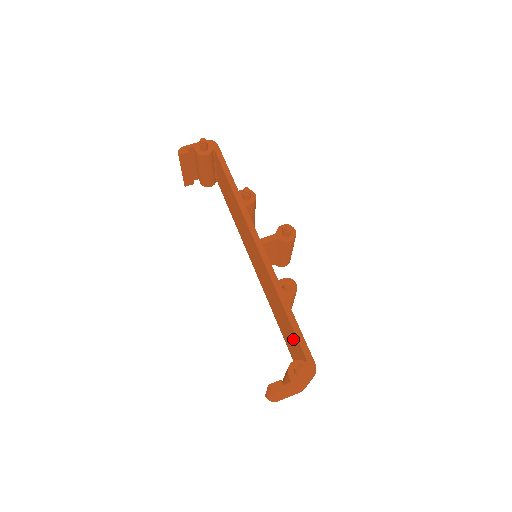
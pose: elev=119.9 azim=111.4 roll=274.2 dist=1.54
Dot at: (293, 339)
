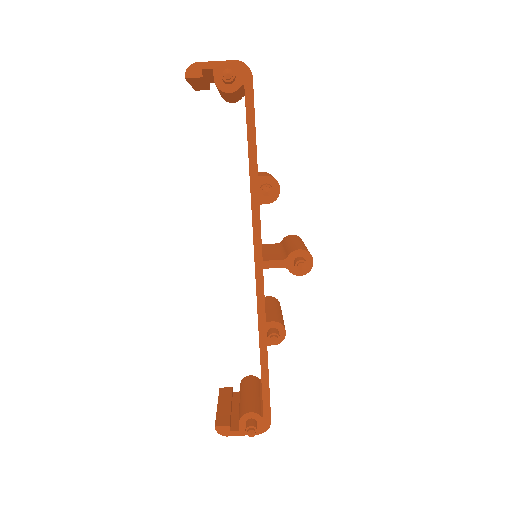
Dot at: occluded
